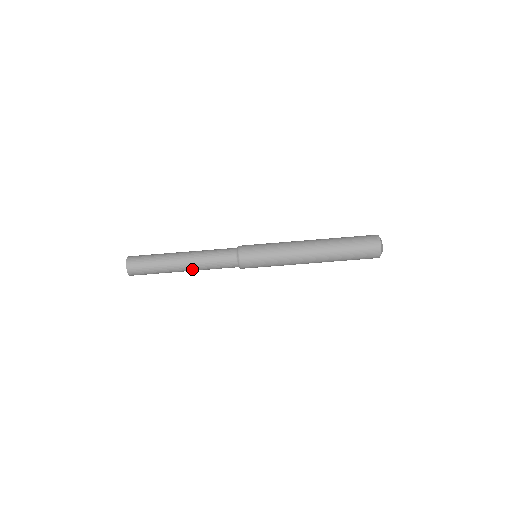
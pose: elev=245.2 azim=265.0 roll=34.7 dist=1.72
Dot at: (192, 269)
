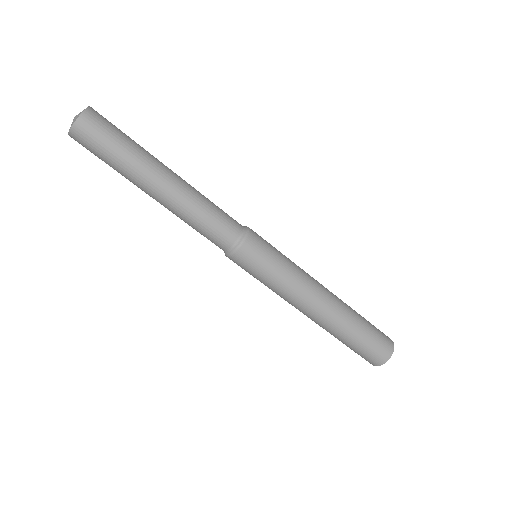
Dot at: (165, 206)
